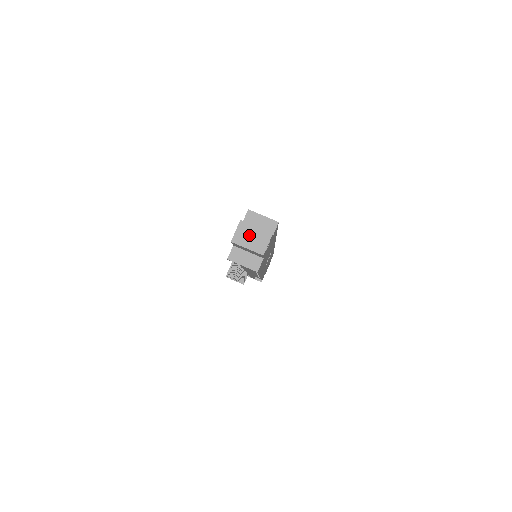
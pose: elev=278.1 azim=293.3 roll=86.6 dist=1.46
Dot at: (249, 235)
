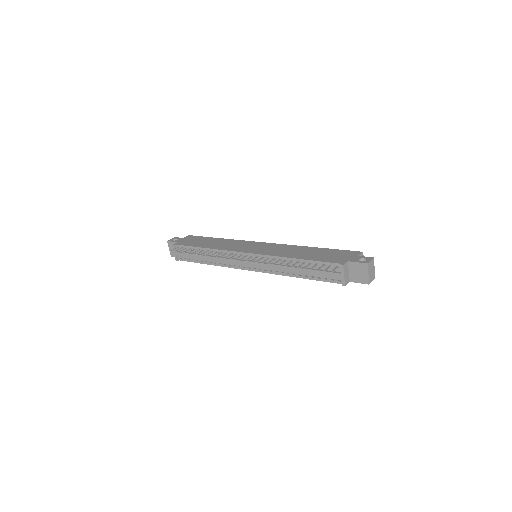
Dot at: (372, 268)
